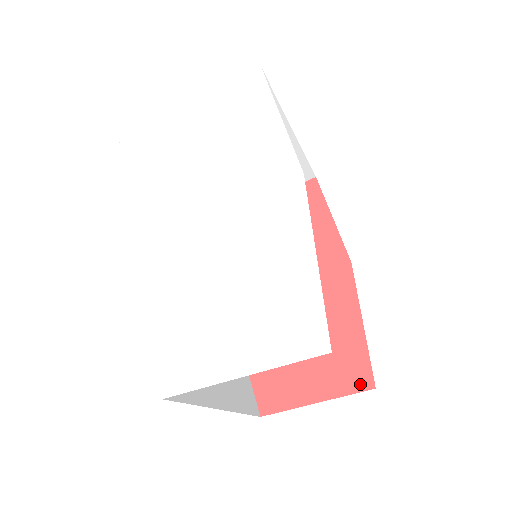
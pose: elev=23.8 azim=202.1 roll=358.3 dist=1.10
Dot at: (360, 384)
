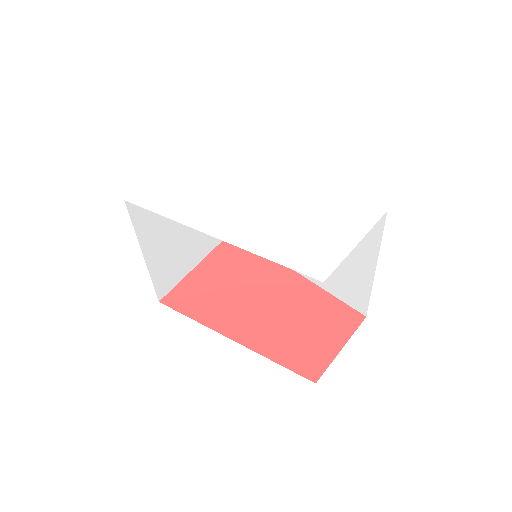
Dot at: (356, 321)
